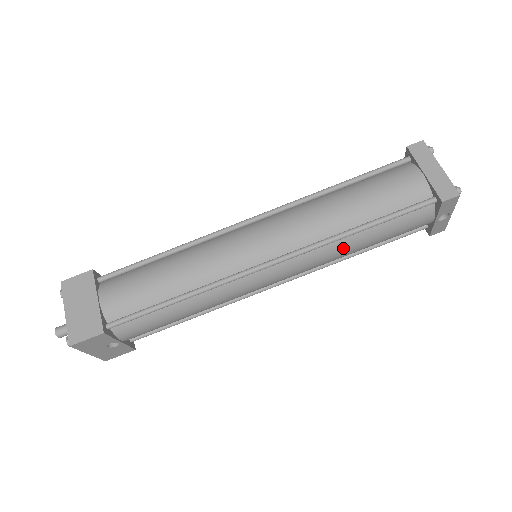
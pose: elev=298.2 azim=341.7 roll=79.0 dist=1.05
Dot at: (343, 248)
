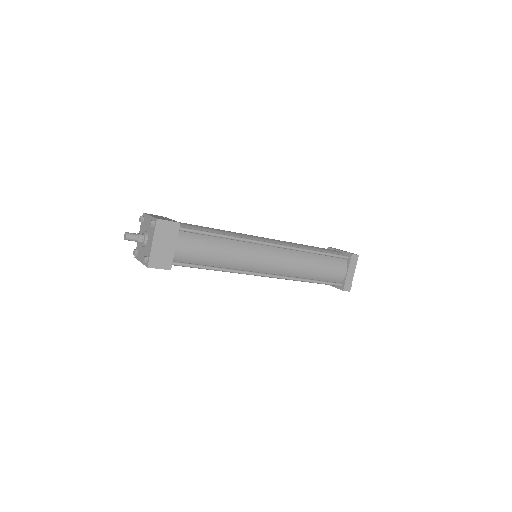
Dot at: occluded
